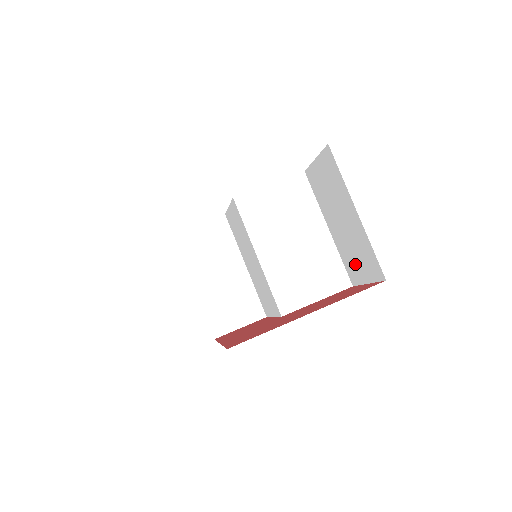
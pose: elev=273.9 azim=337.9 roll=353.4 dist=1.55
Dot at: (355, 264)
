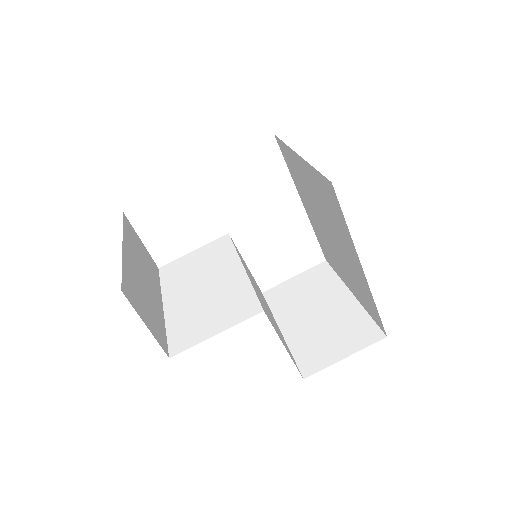
Dot at: (324, 346)
